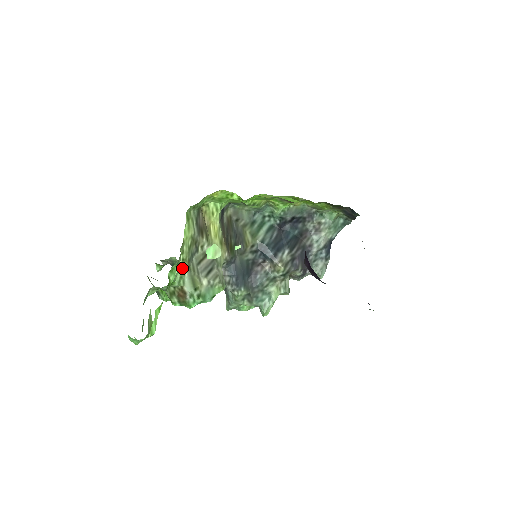
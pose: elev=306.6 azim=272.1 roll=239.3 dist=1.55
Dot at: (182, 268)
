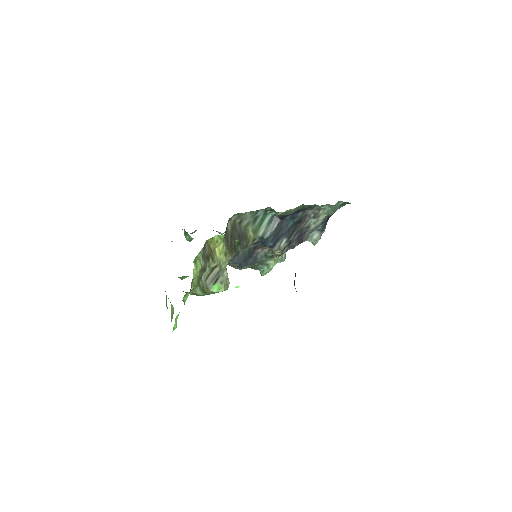
Dot at: (193, 288)
